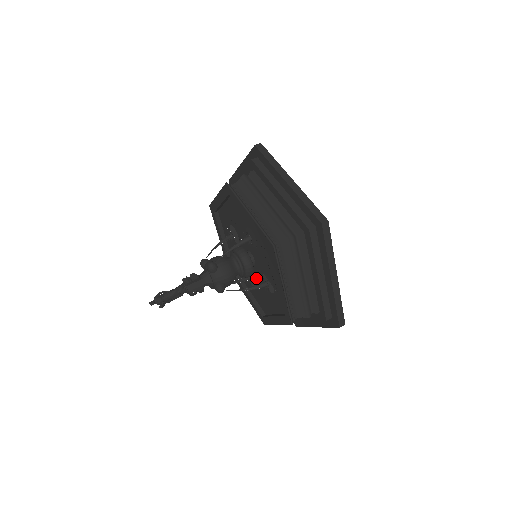
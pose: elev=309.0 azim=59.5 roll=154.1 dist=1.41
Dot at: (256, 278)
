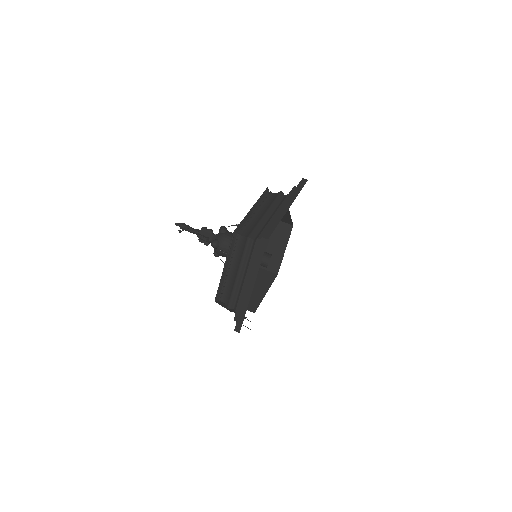
Dot at: occluded
